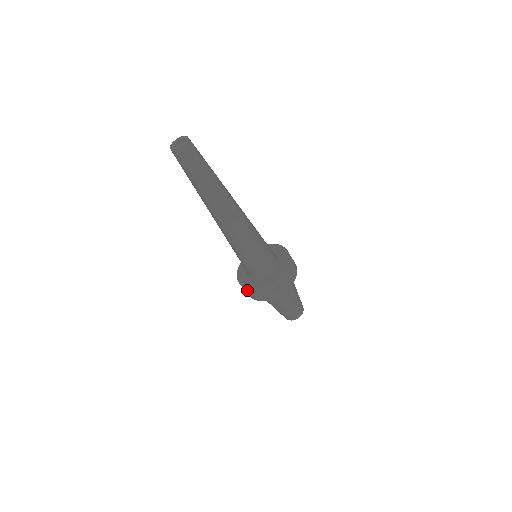
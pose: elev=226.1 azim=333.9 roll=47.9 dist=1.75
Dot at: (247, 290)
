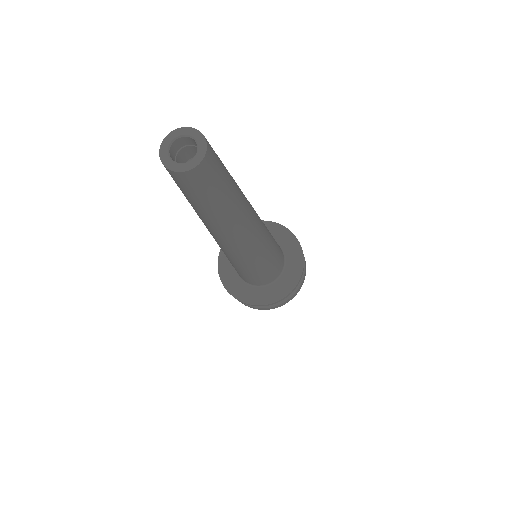
Dot at: occluded
